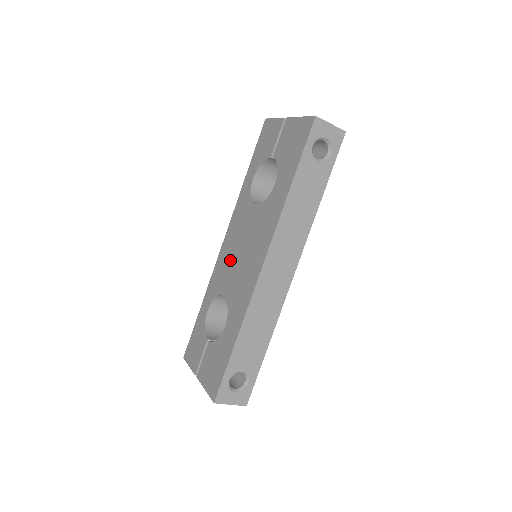
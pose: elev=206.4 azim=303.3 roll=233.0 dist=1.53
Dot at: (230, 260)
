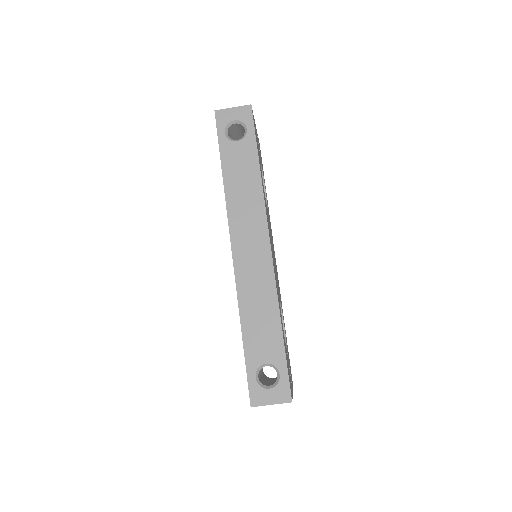
Dot at: occluded
